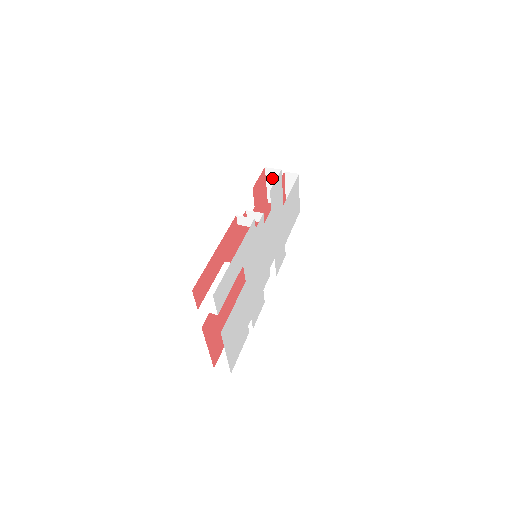
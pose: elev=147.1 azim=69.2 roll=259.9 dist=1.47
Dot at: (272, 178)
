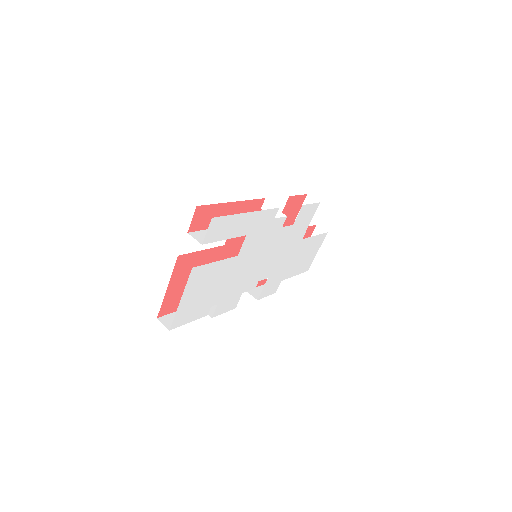
Dot at: occluded
